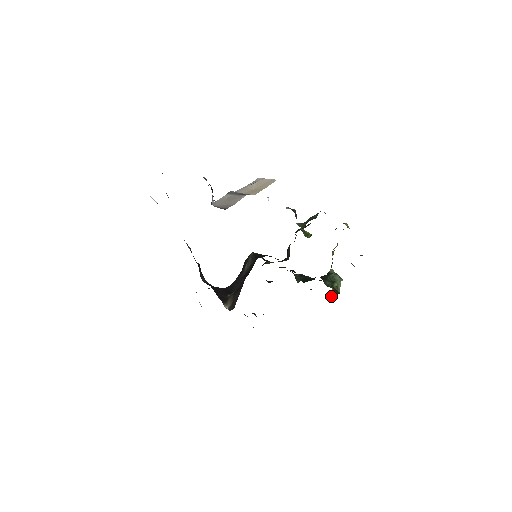
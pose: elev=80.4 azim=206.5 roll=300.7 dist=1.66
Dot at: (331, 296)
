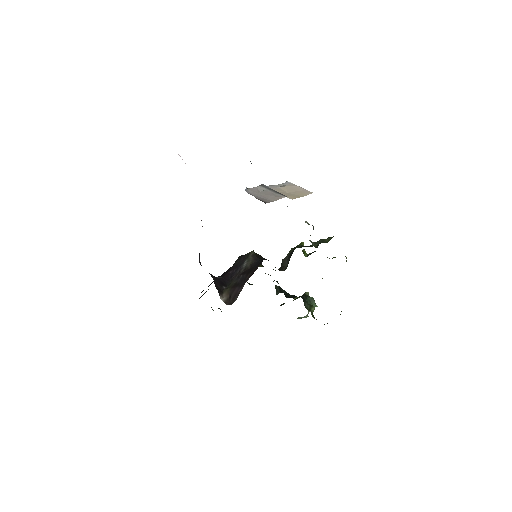
Dot at: (300, 317)
